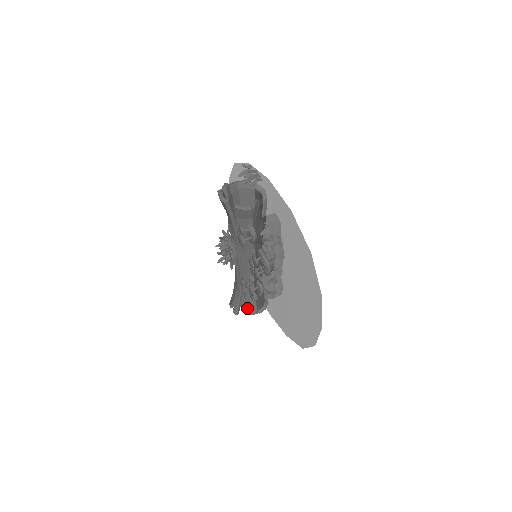
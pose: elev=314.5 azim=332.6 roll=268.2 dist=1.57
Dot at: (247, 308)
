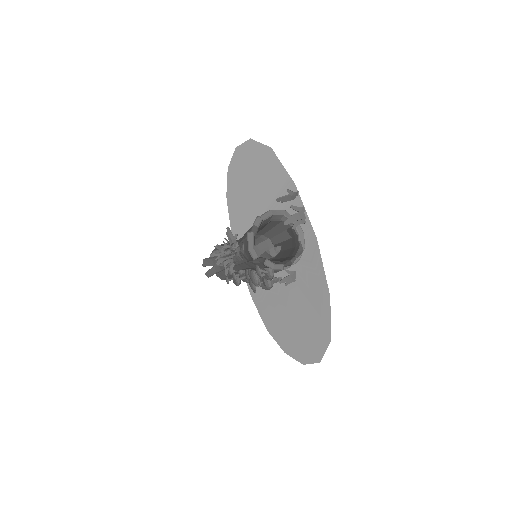
Dot at: (222, 277)
